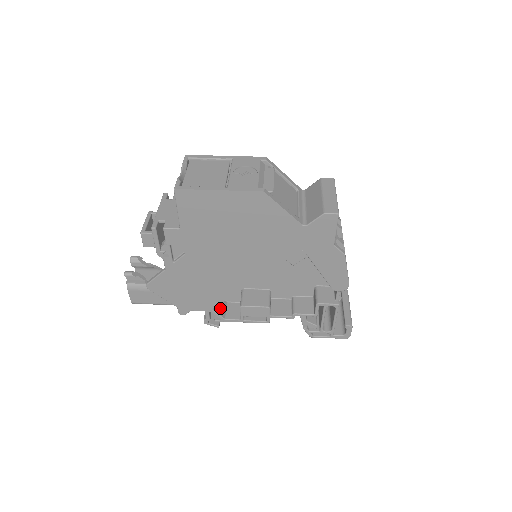
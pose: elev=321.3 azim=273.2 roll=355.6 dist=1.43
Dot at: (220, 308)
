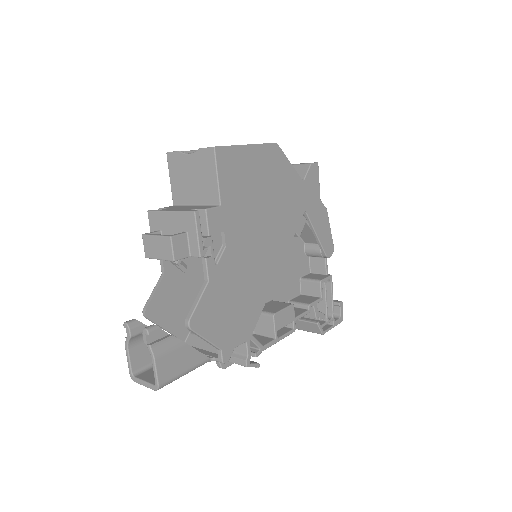
Dot at: occluded
